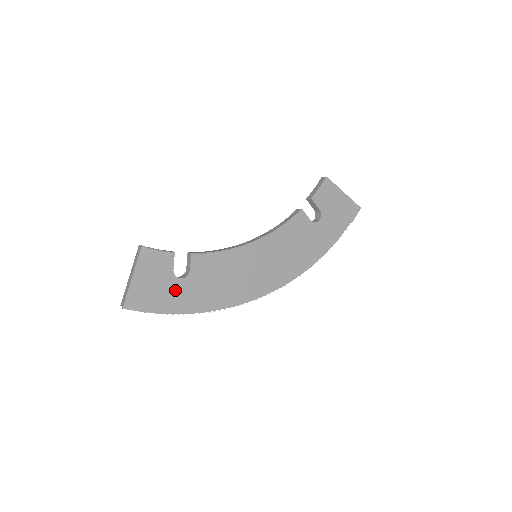
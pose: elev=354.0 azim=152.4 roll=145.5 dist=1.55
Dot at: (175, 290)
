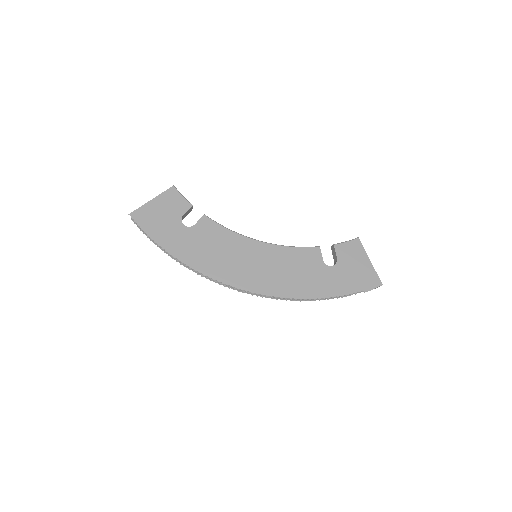
Dot at: (174, 230)
